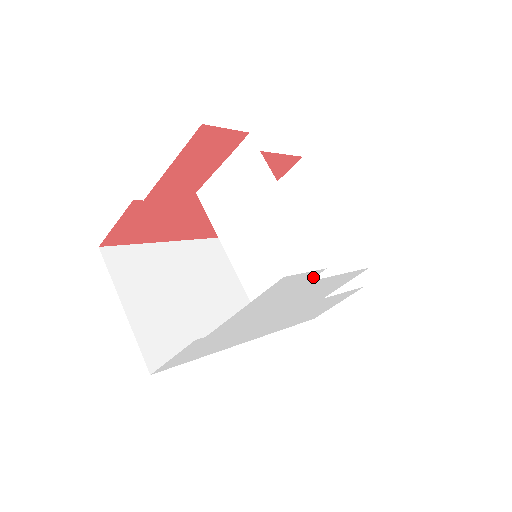
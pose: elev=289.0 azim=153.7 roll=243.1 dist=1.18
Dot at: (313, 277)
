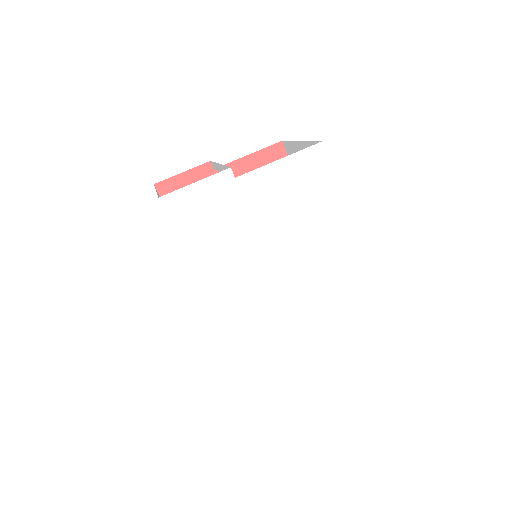
Dot at: (326, 194)
